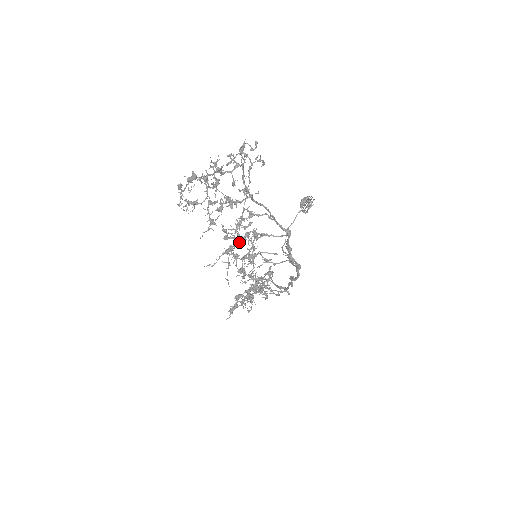
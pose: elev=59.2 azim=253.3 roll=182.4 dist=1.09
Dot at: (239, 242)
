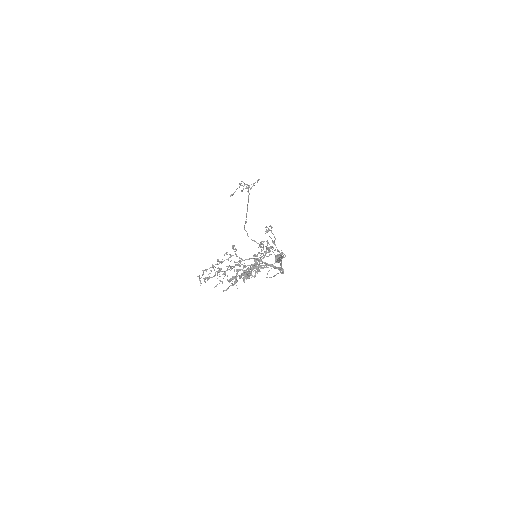
Dot at: occluded
